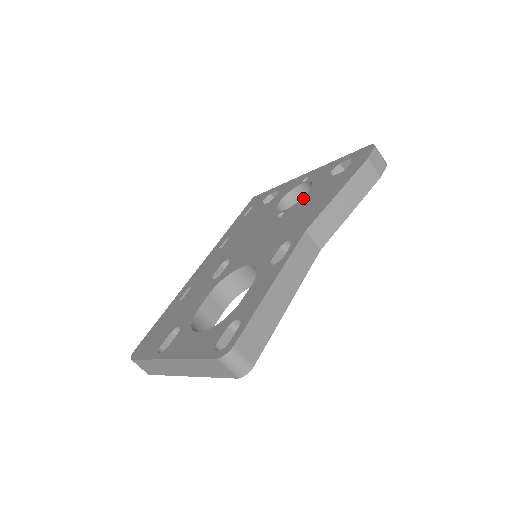
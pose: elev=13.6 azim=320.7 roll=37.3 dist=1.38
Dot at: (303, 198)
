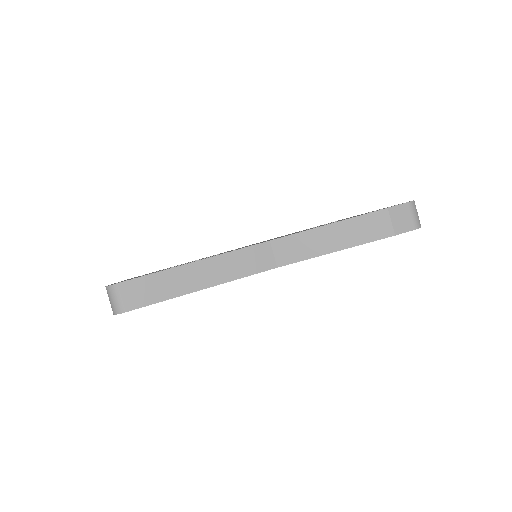
Dot at: occluded
